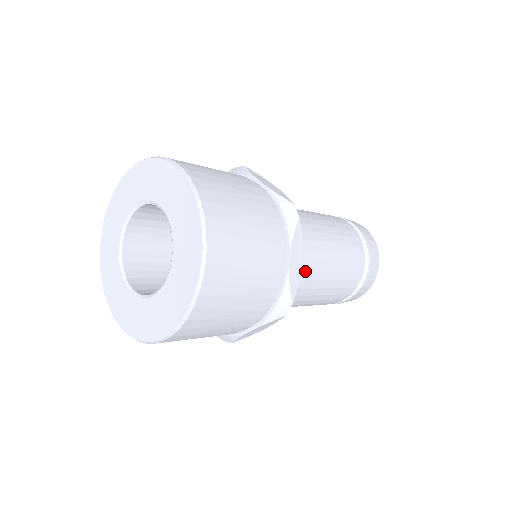
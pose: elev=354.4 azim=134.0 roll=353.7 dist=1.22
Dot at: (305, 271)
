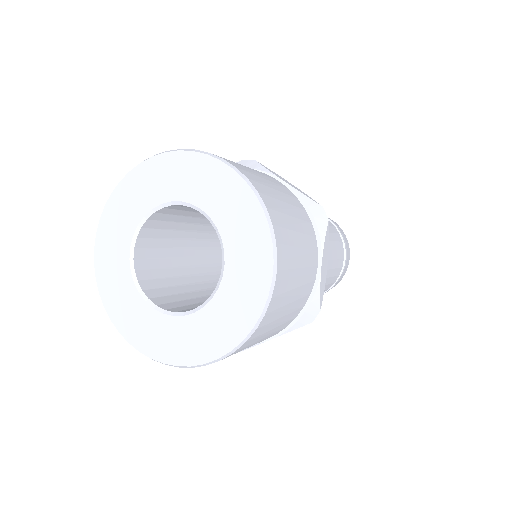
Dot at: occluded
